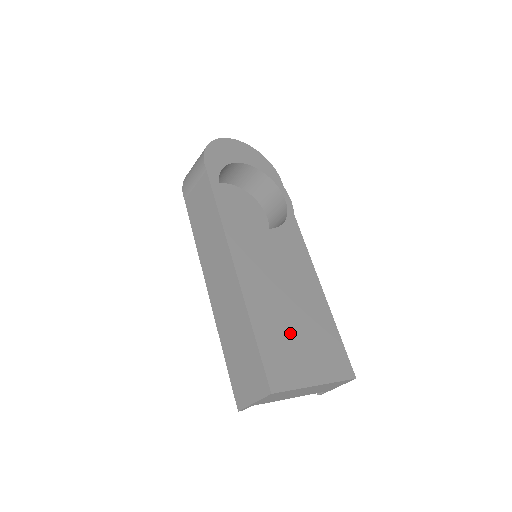
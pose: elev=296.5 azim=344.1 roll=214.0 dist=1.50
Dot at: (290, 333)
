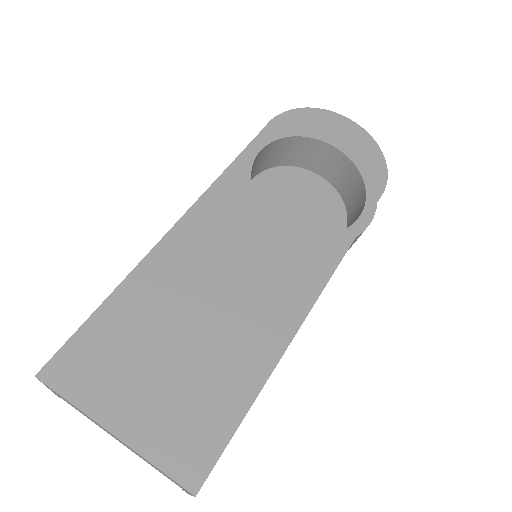
Dot at: (157, 344)
